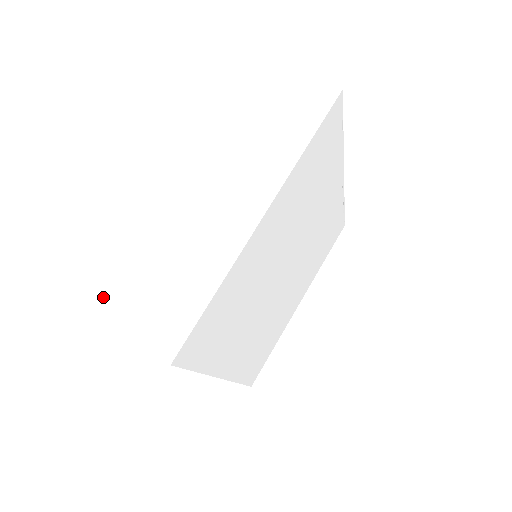
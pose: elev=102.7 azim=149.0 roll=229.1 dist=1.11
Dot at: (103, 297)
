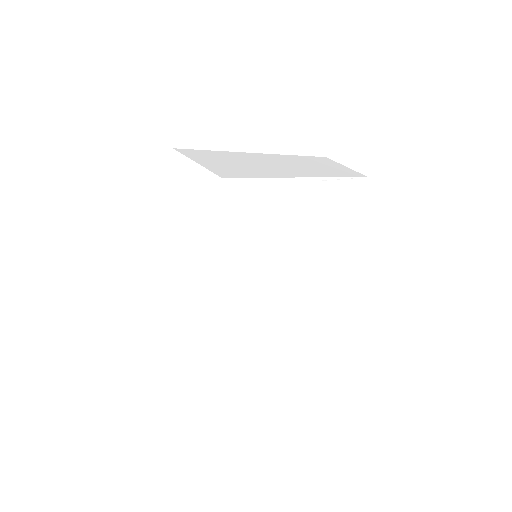
Dot at: (133, 335)
